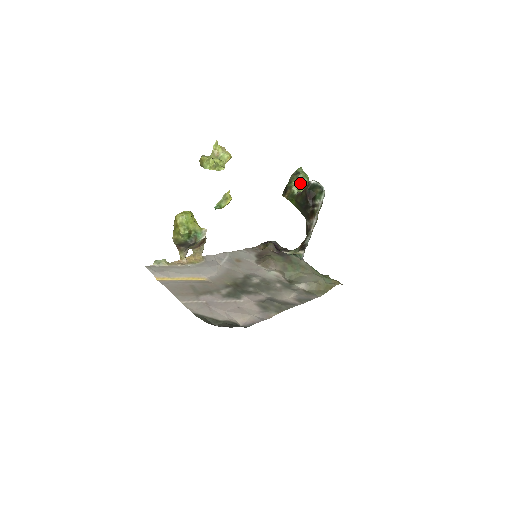
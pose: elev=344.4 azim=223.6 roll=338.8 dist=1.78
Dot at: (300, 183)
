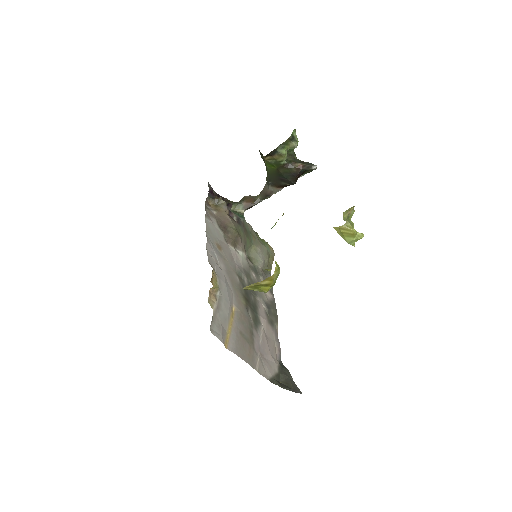
Dot at: (289, 149)
